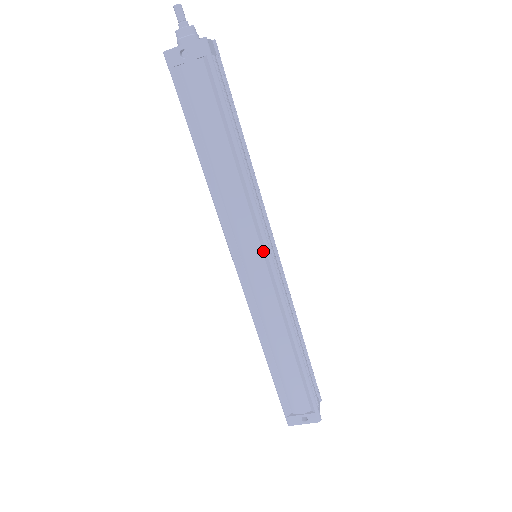
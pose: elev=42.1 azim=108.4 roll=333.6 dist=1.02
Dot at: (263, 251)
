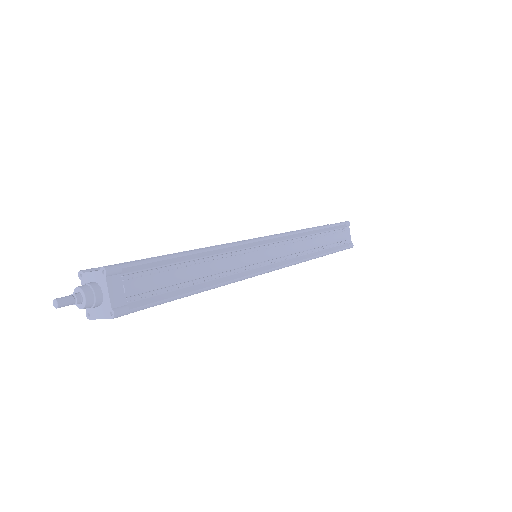
Dot at: occluded
